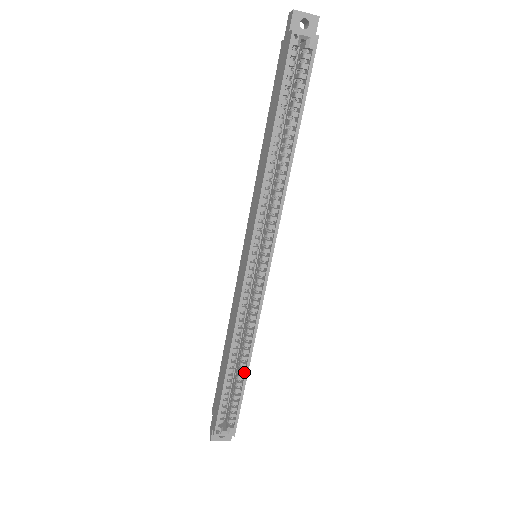
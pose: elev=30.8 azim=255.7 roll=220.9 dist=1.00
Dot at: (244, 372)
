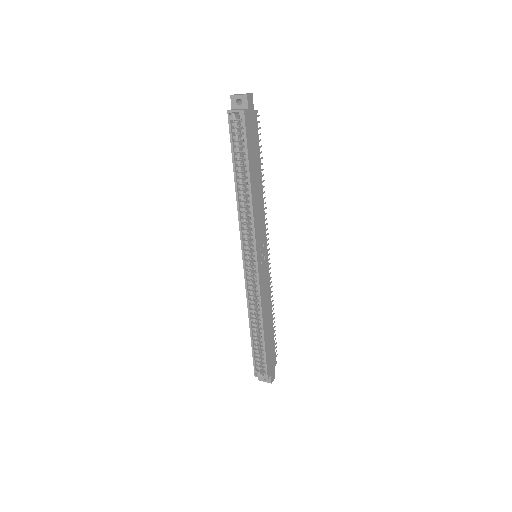
Dot at: (263, 335)
